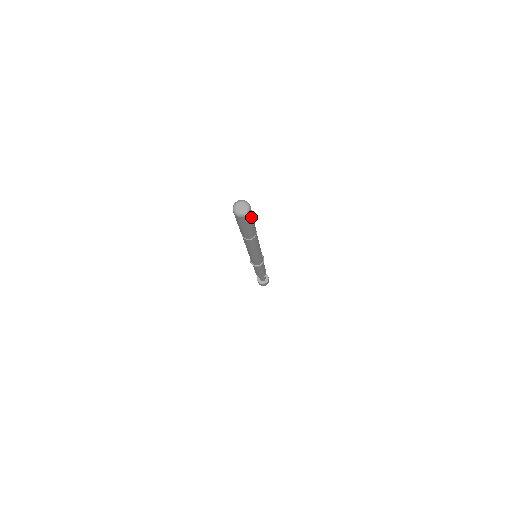
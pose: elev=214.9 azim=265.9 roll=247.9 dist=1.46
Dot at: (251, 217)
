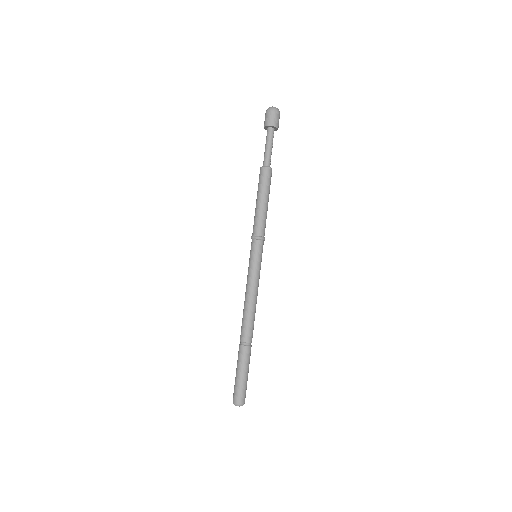
Dot at: occluded
